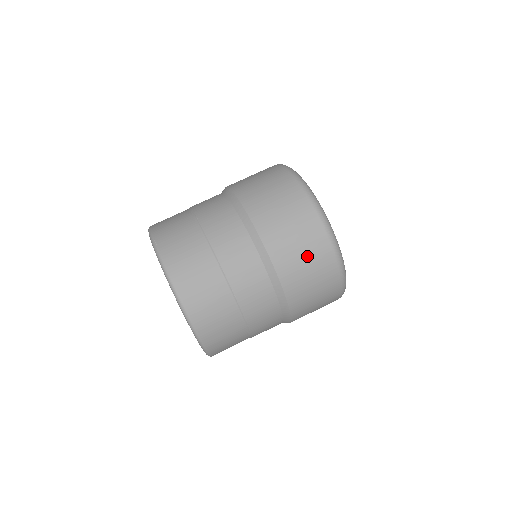
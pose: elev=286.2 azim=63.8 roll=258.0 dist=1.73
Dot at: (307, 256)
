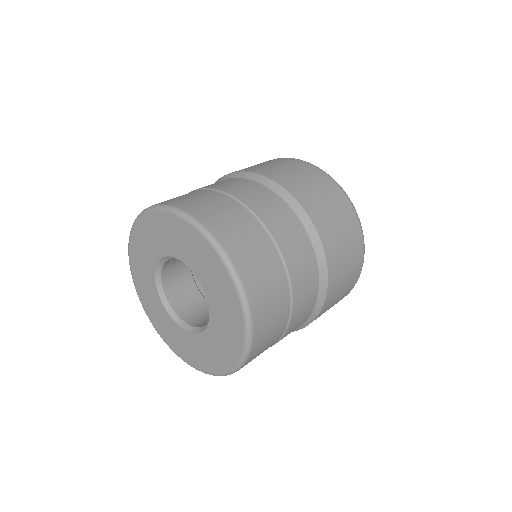
Dot at: (304, 177)
